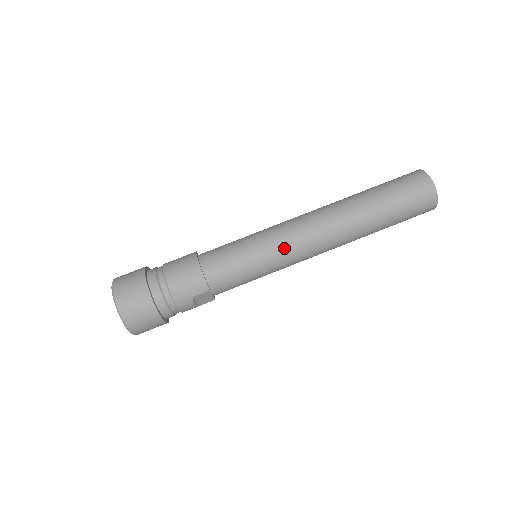
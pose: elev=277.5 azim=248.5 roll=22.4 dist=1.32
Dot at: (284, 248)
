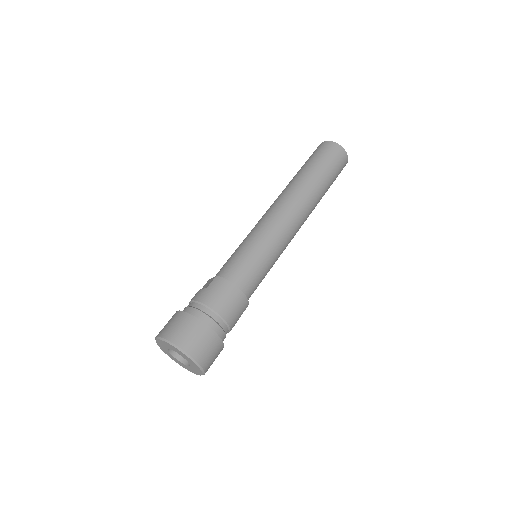
Dot at: (284, 243)
